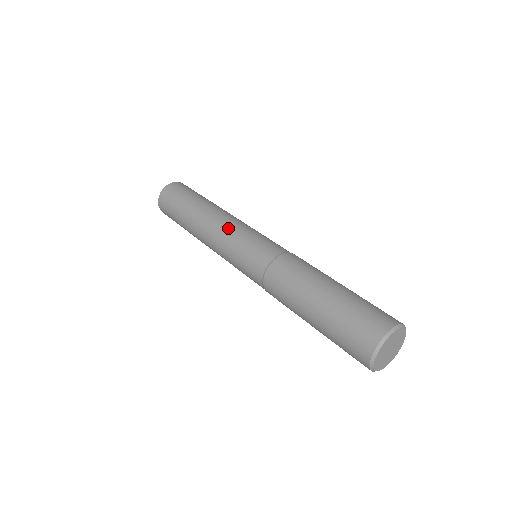
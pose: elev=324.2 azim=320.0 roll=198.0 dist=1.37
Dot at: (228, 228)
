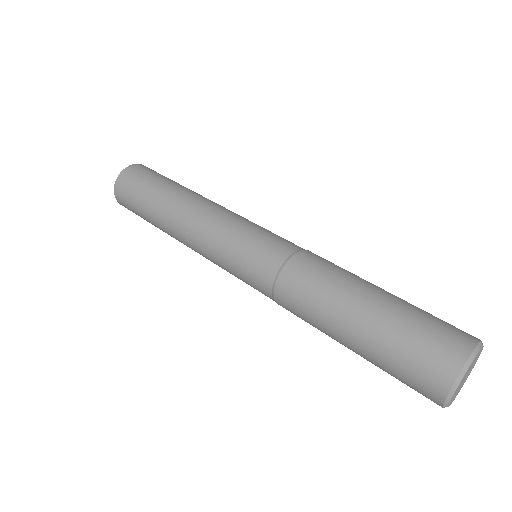
Dot at: (208, 233)
